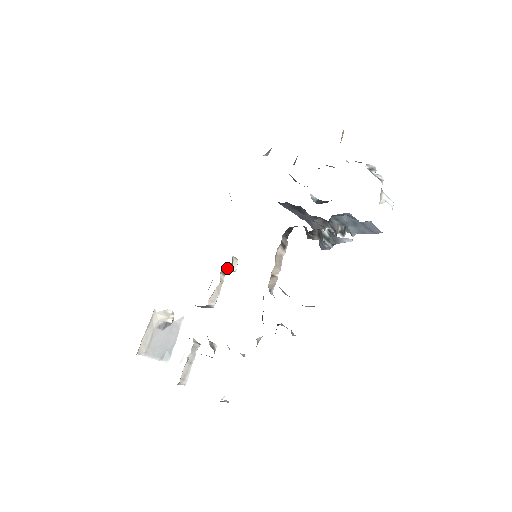
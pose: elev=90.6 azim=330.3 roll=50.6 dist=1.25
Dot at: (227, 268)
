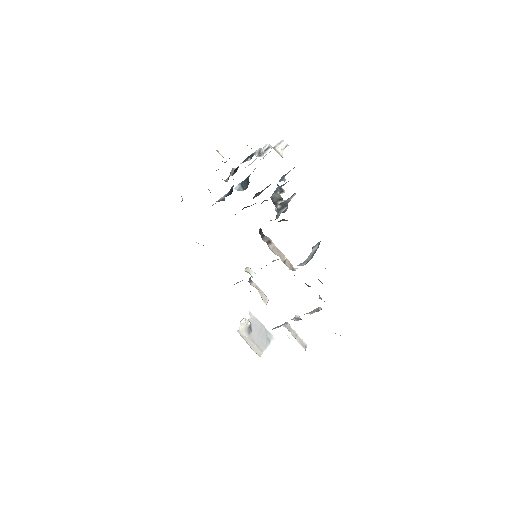
Dot at: (249, 278)
